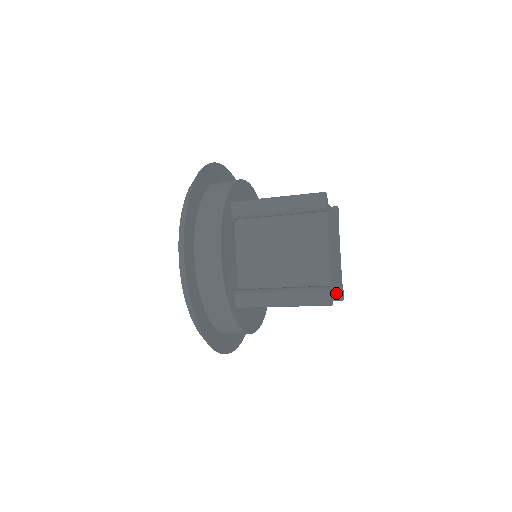
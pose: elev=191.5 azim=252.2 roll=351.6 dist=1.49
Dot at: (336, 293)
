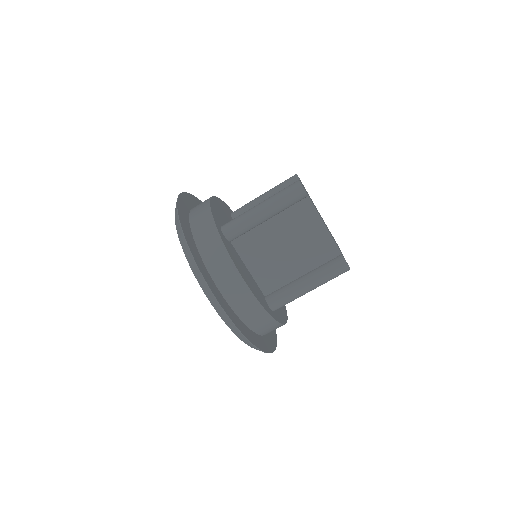
Dot at: (320, 217)
